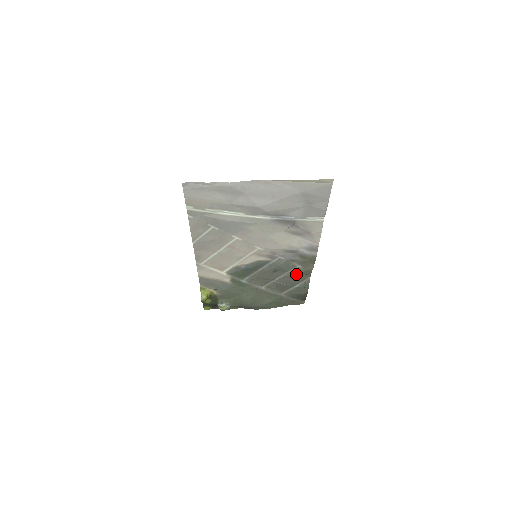
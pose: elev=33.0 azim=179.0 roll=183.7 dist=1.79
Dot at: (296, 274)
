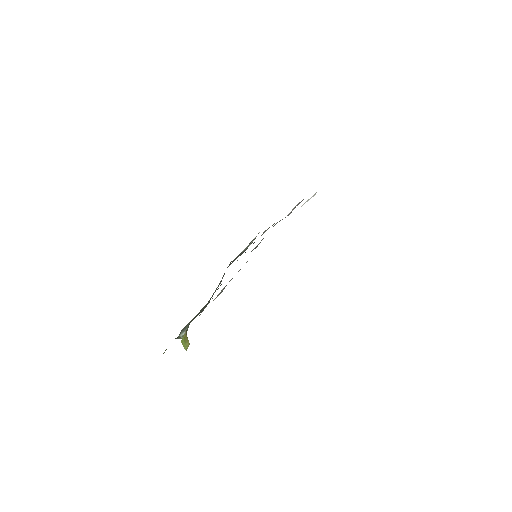
Dot at: occluded
